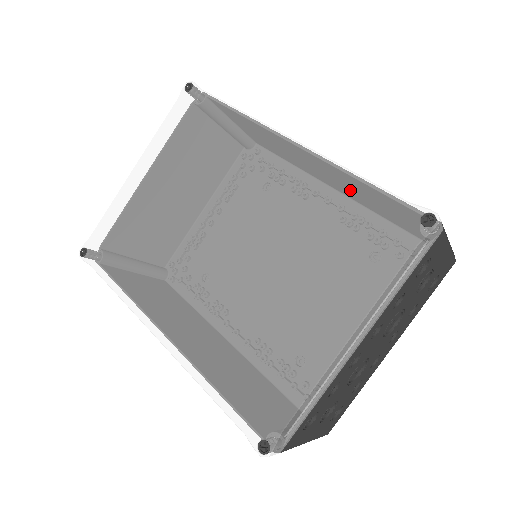
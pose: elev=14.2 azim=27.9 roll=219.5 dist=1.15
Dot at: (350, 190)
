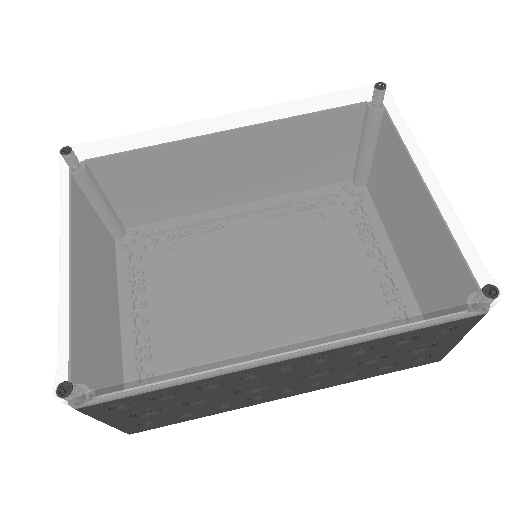
Dot at: (314, 107)
